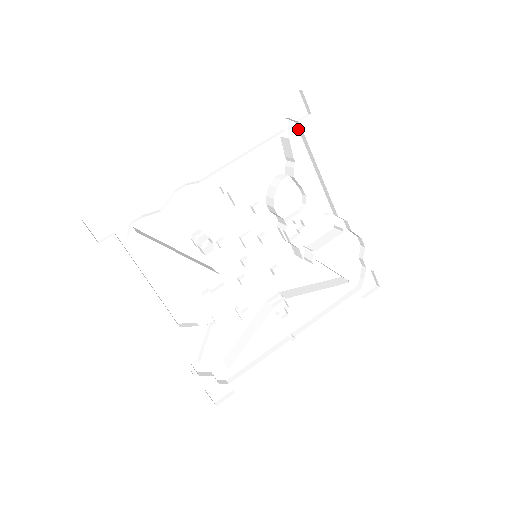
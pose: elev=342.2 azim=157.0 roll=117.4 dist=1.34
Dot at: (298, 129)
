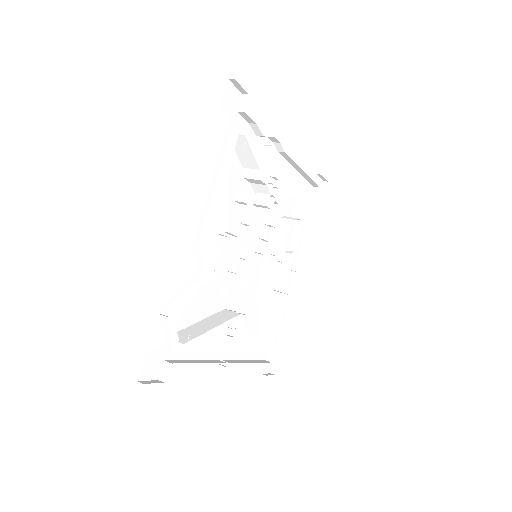
Dot at: (312, 201)
